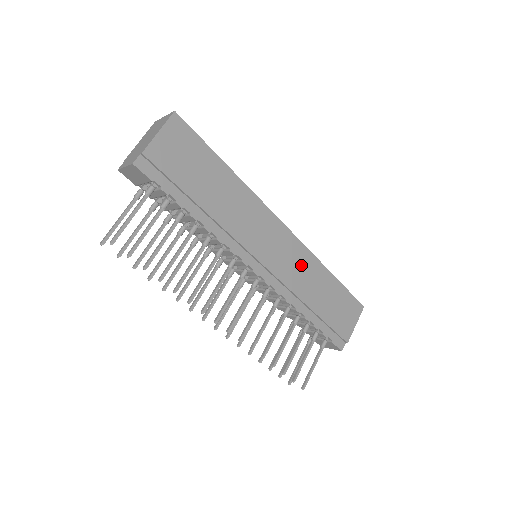
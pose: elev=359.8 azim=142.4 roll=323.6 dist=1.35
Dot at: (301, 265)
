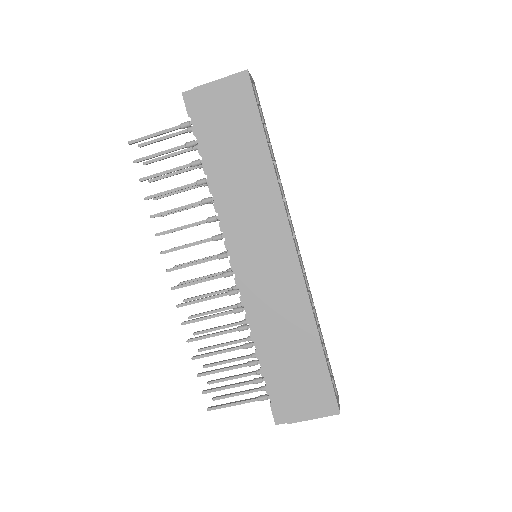
Dot at: (286, 299)
